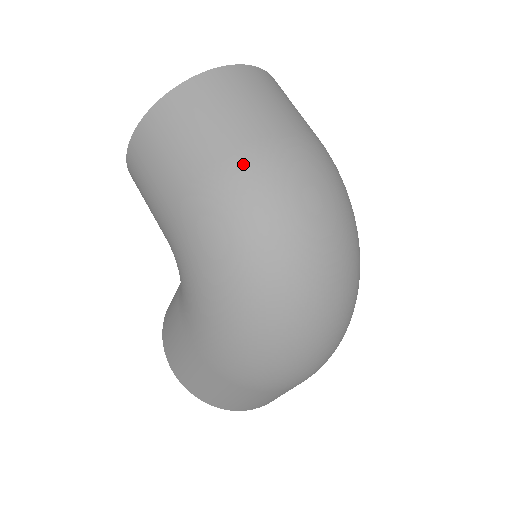
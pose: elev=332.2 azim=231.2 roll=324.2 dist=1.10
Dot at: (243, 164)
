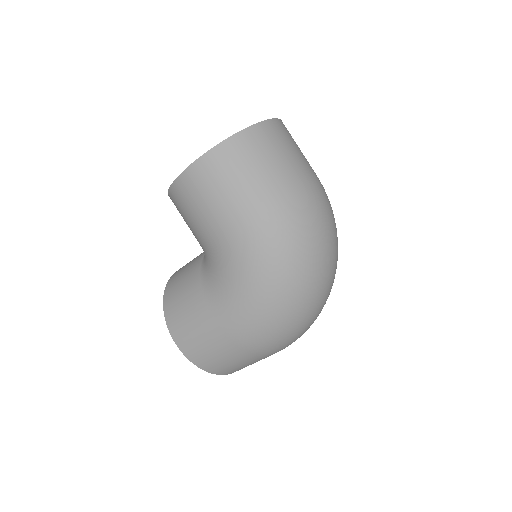
Dot at: (294, 196)
